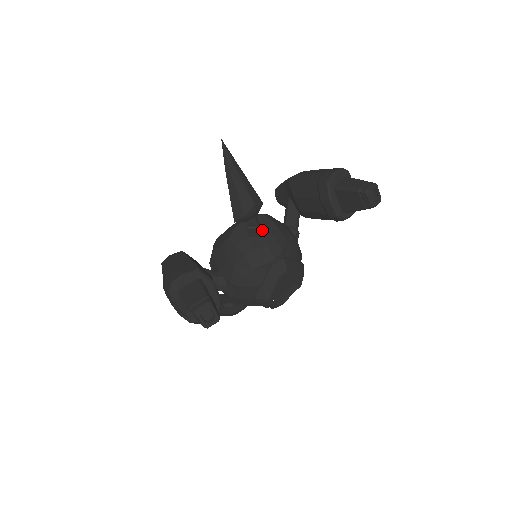
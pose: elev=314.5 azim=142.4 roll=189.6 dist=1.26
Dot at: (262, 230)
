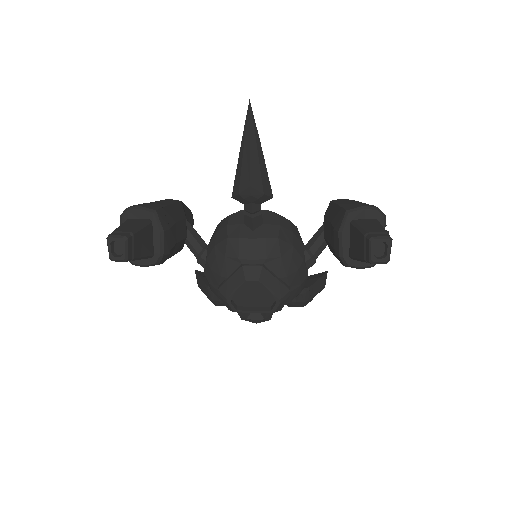
Dot at: (262, 226)
